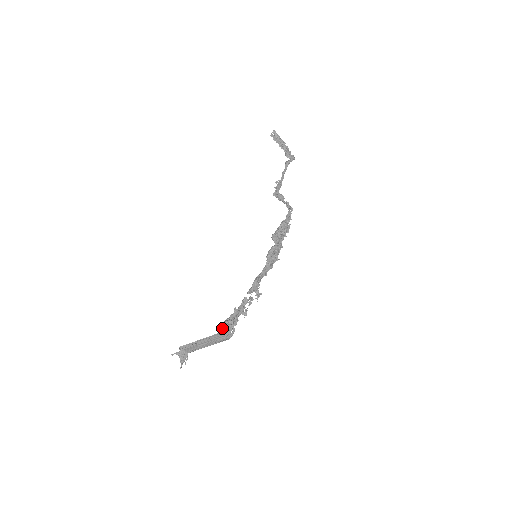
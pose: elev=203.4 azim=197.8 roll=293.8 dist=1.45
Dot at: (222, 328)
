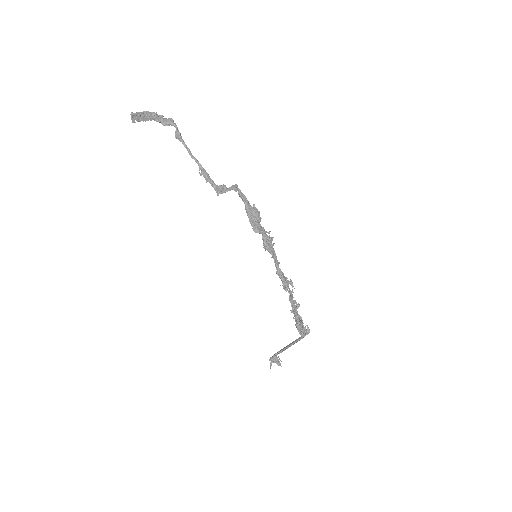
Dot at: (302, 335)
